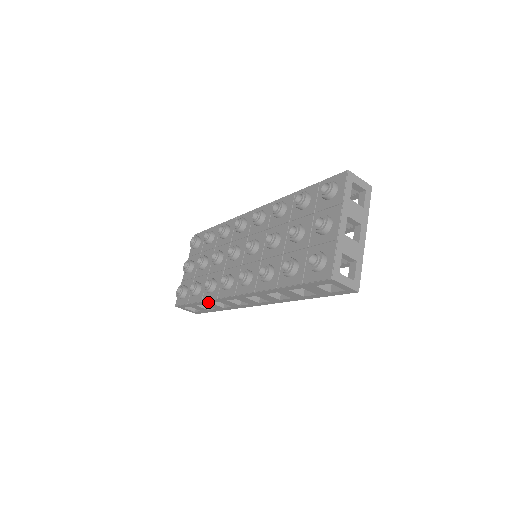
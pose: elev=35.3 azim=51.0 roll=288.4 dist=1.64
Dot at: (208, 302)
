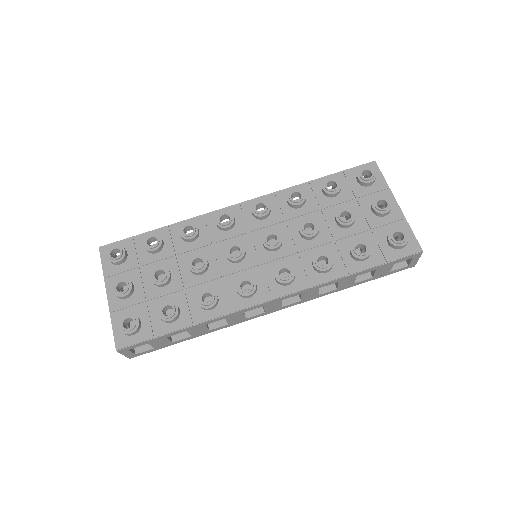
Dot at: (204, 324)
